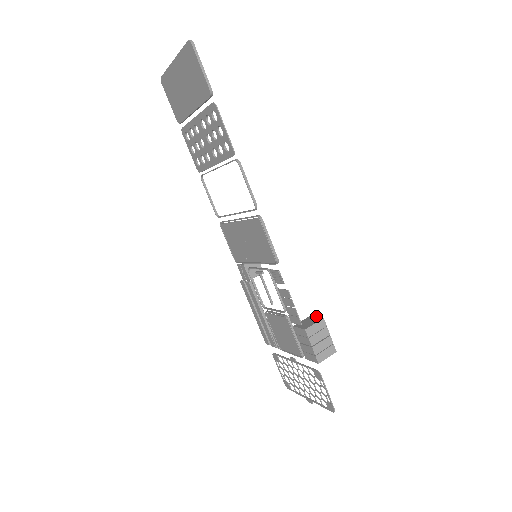
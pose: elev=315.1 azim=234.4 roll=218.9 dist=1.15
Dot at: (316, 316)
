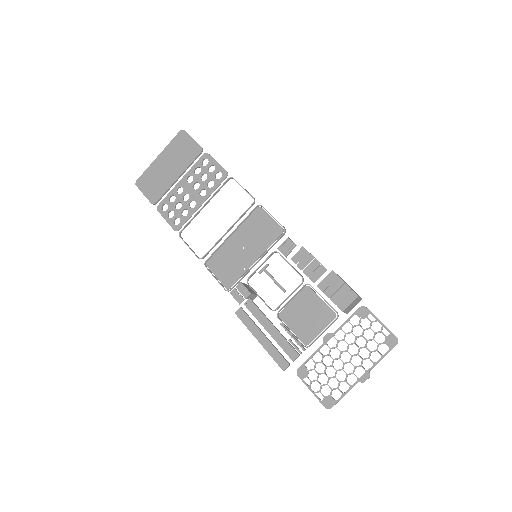
Dot at: occluded
